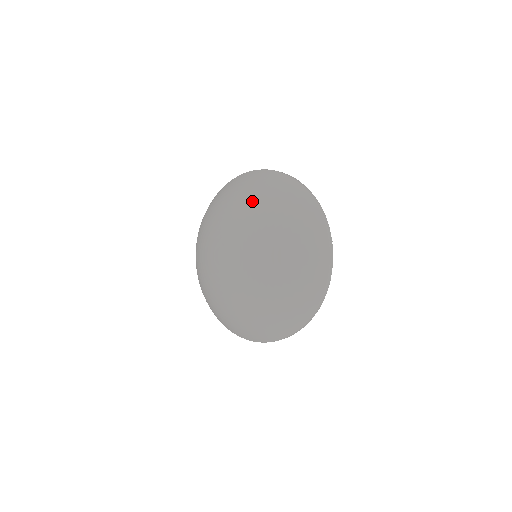
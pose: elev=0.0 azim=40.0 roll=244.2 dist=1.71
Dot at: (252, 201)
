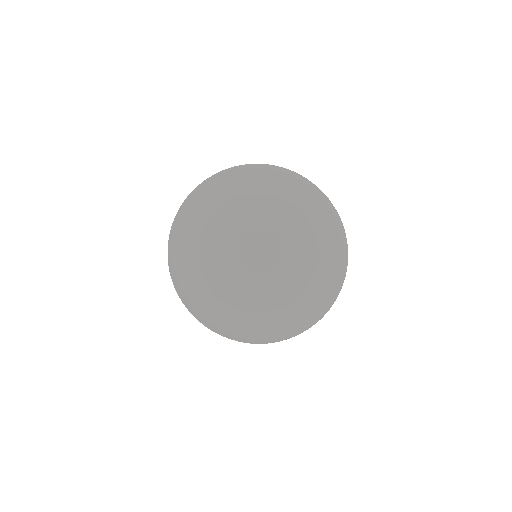
Dot at: (253, 198)
